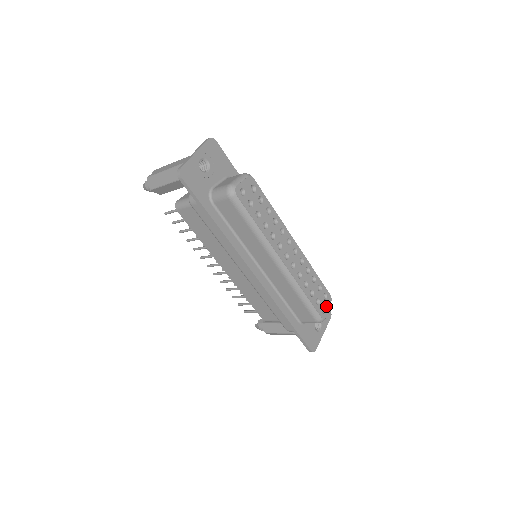
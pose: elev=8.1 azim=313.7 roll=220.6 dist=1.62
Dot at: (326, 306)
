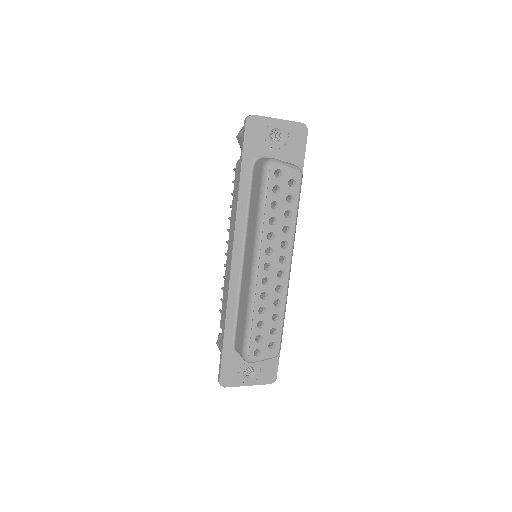
Dot at: (264, 353)
